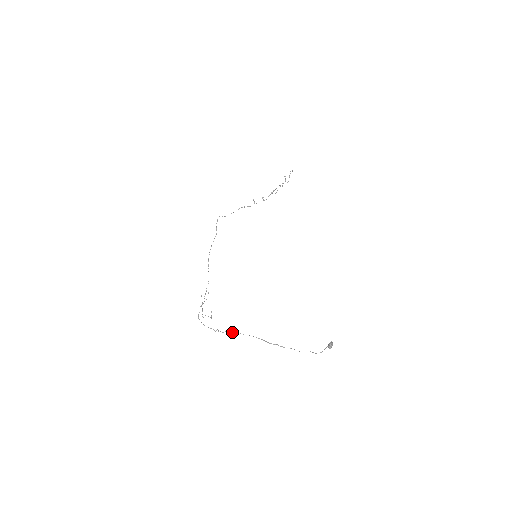
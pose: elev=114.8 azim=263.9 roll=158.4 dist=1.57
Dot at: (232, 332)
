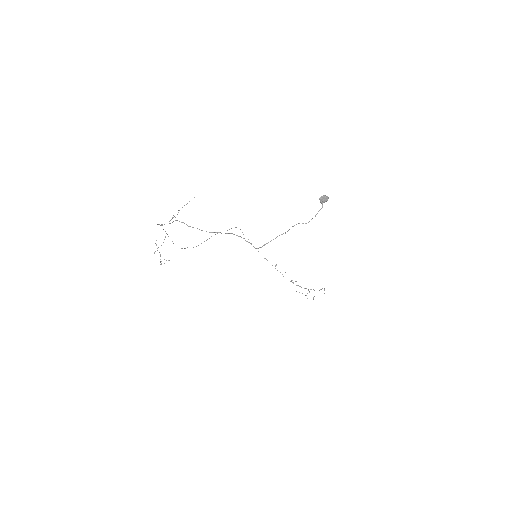
Dot at: (189, 226)
